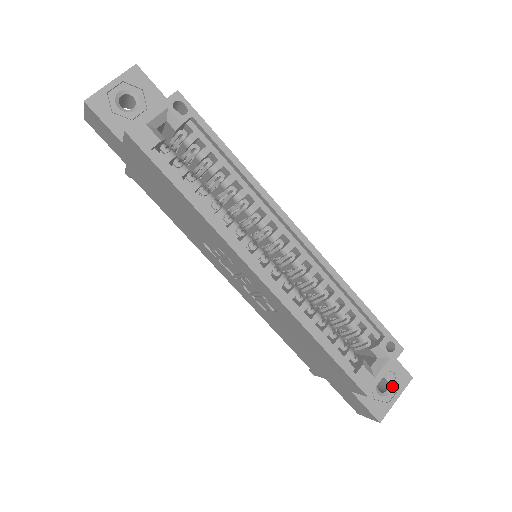
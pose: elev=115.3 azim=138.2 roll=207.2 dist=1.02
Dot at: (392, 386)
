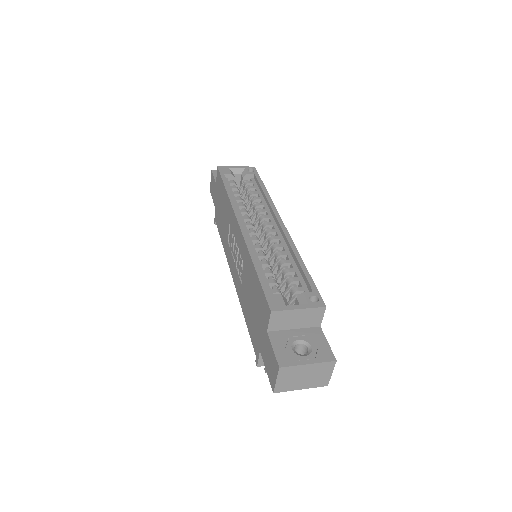
Dot at: (310, 353)
